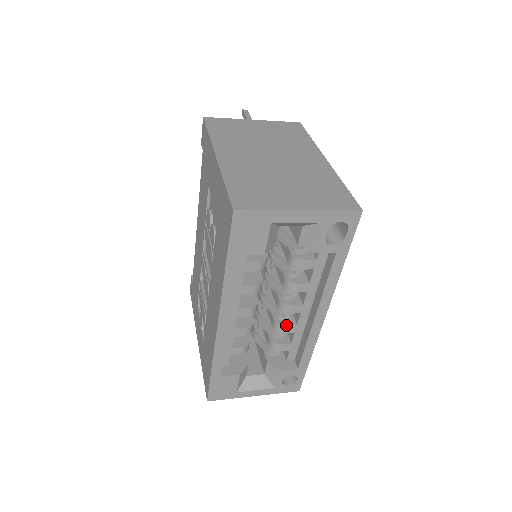
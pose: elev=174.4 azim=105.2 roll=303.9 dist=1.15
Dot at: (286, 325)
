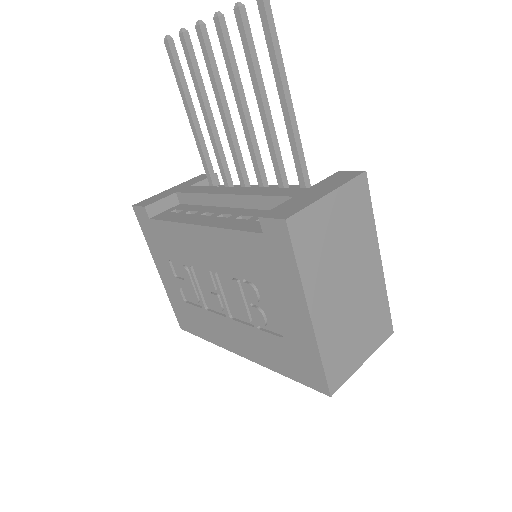
Dot at: occluded
